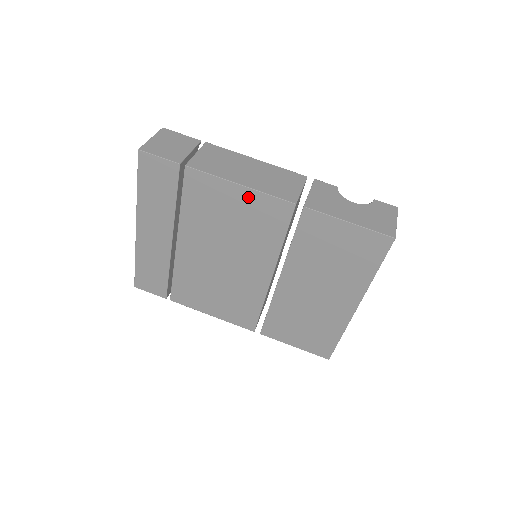
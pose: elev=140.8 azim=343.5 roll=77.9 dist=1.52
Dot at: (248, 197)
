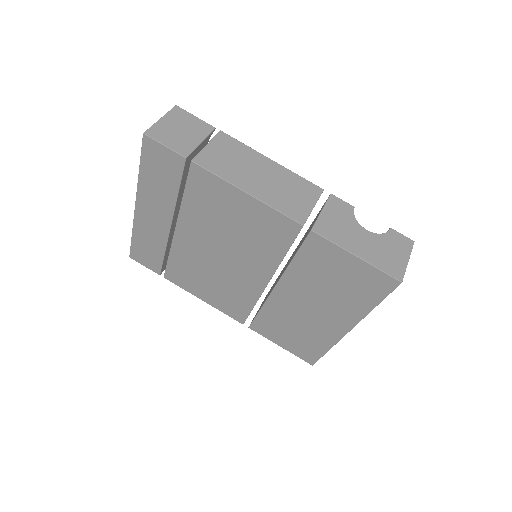
Dot at: (254, 207)
